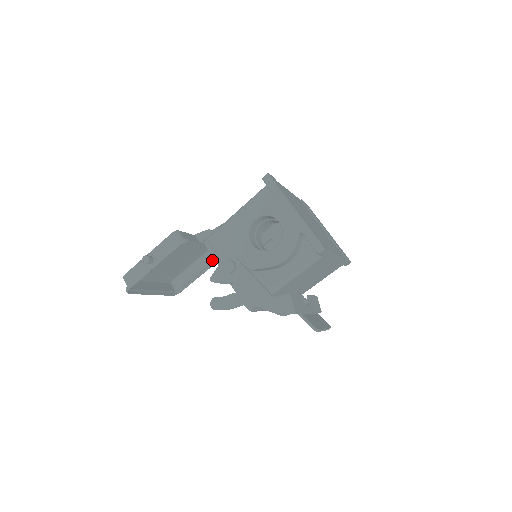
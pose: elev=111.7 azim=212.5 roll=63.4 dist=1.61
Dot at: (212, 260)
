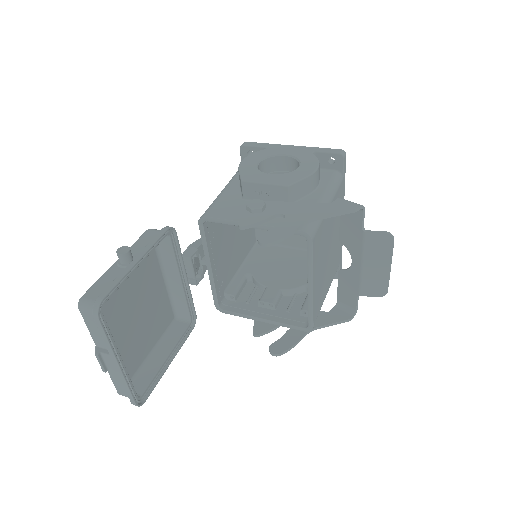
Dot at: (180, 334)
